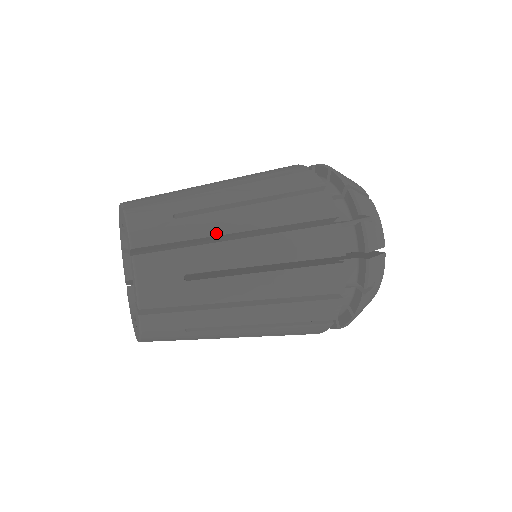
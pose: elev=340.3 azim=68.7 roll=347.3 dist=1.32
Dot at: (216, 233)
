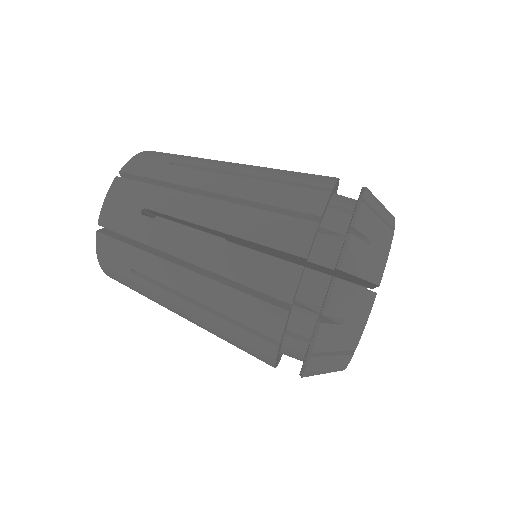
Dot at: (163, 302)
